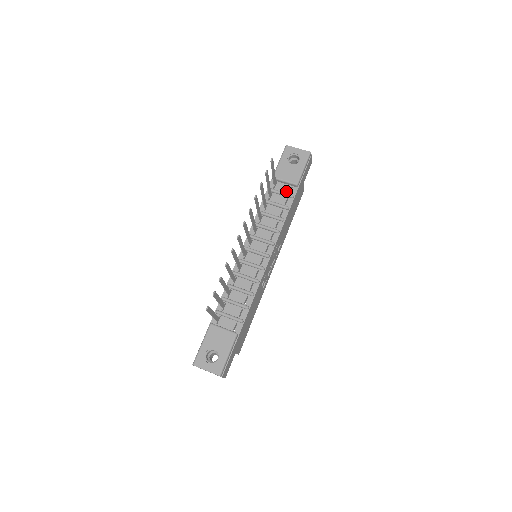
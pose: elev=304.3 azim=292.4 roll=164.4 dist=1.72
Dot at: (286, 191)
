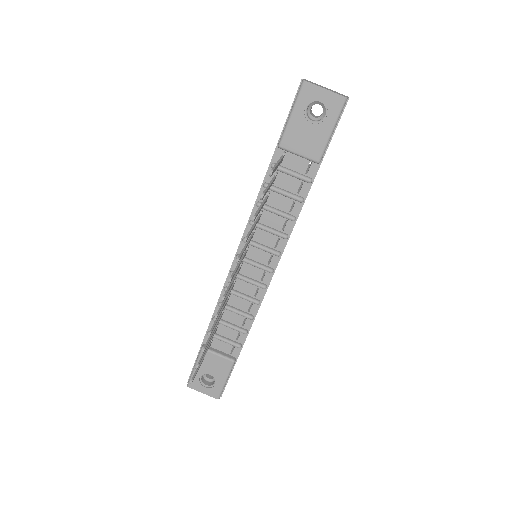
Dot at: (300, 169)
